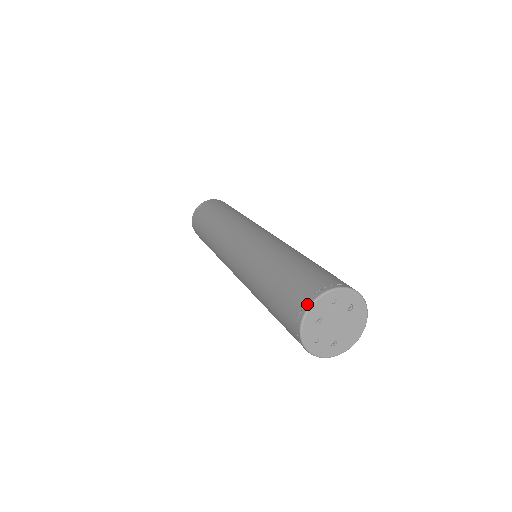
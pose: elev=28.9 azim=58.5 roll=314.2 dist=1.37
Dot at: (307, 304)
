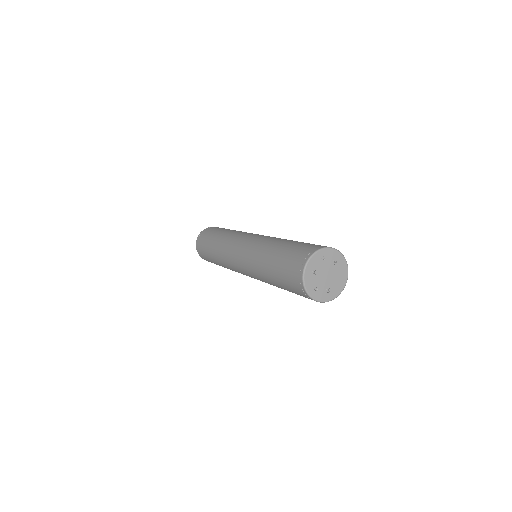
Dot at: (304, 262)
